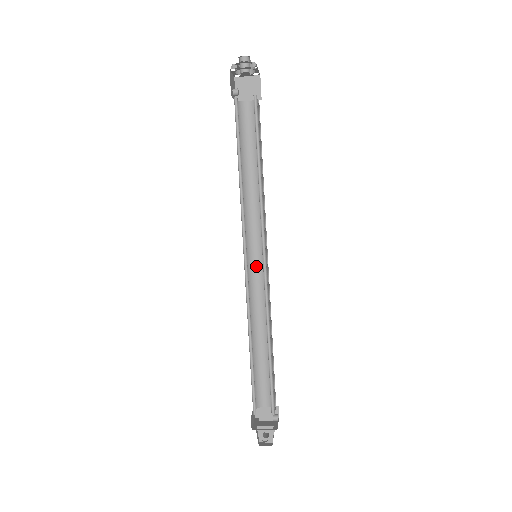
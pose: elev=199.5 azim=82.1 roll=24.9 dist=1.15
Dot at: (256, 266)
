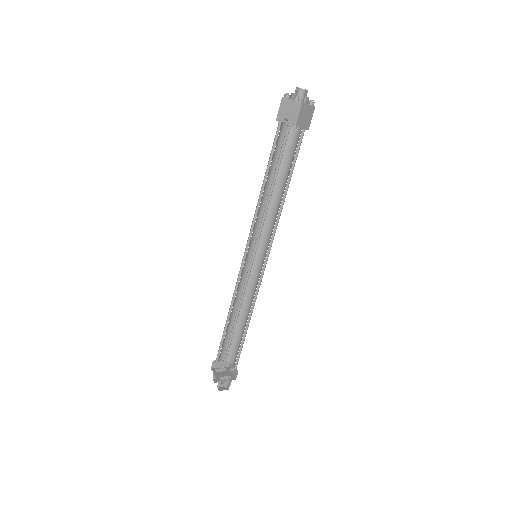
Dot at: (248, 260)
